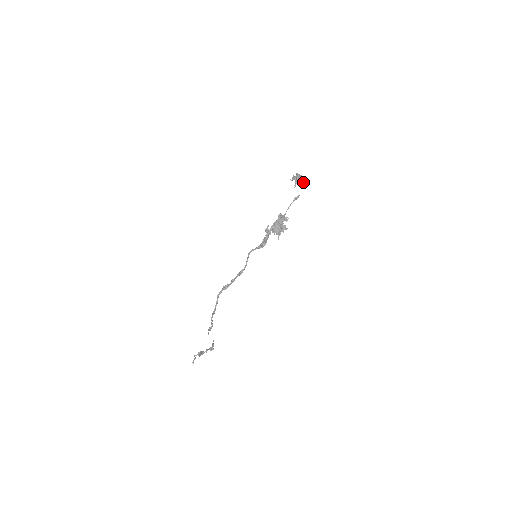
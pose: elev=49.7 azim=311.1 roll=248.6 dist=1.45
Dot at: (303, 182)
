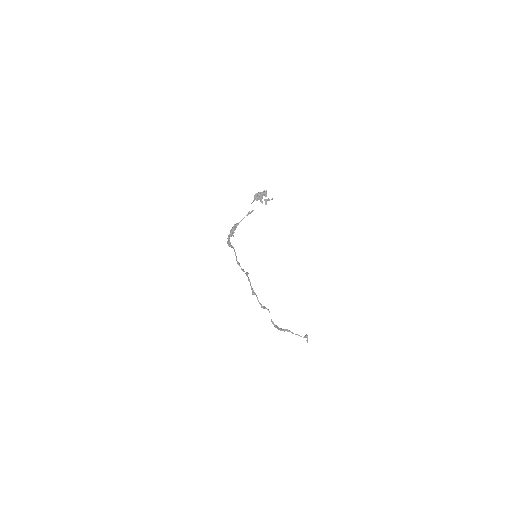
Dot at: (257, 199)
